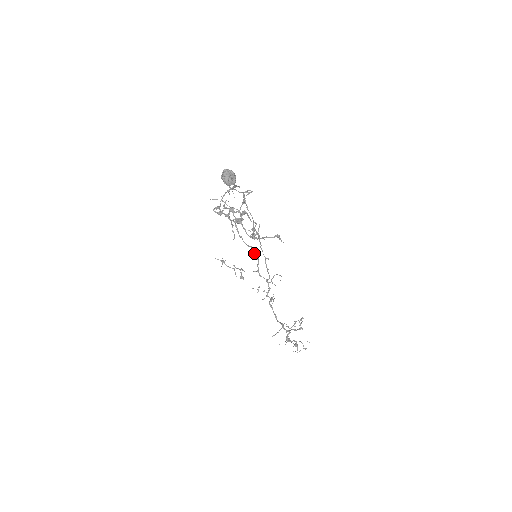
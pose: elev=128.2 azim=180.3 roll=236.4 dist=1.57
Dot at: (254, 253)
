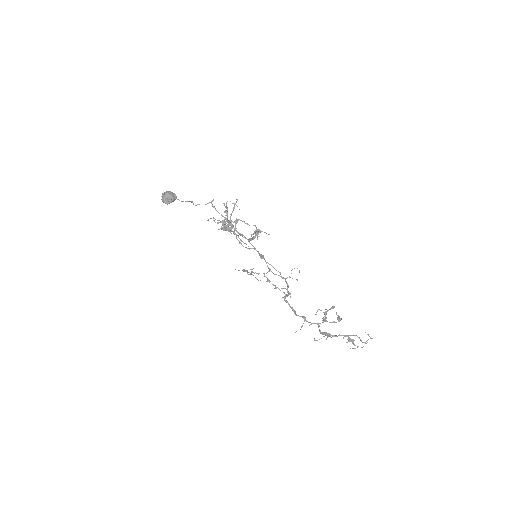
Dot at: (259, 254)
